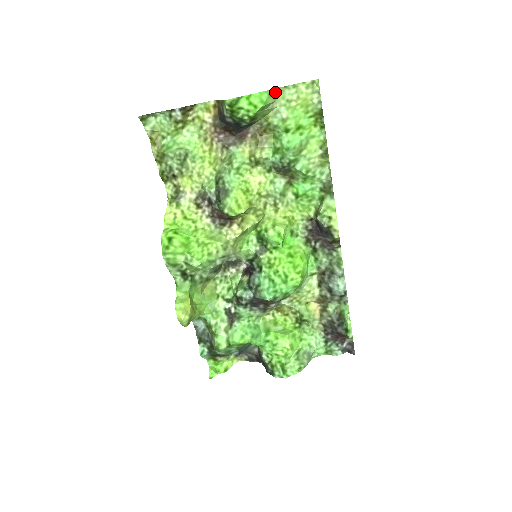
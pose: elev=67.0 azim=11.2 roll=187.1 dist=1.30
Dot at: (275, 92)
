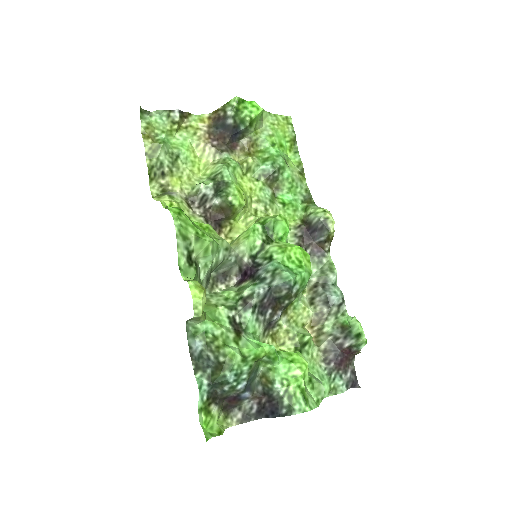
Dot at: (263, 113)
